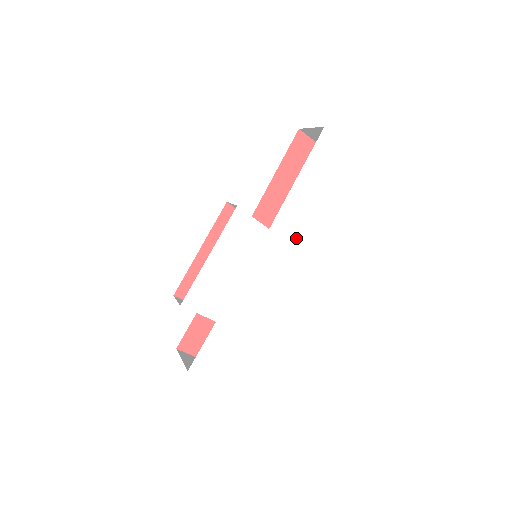
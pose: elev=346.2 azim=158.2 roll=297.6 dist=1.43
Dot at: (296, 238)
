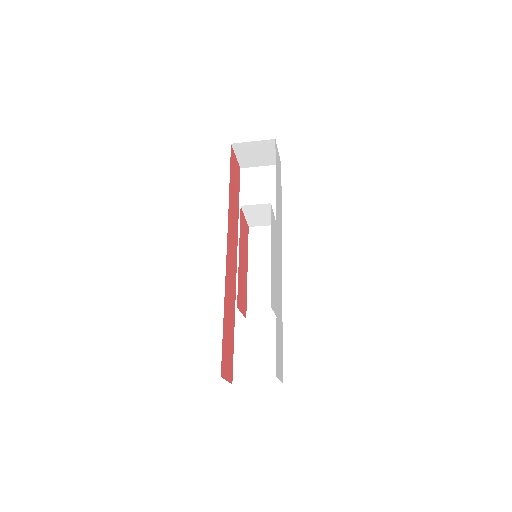
Dot at: (280, 232)
